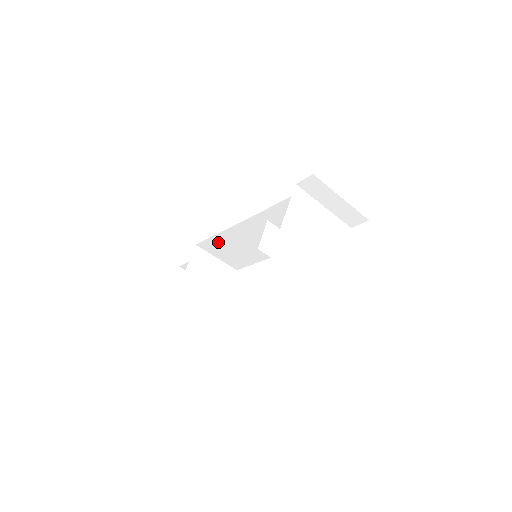
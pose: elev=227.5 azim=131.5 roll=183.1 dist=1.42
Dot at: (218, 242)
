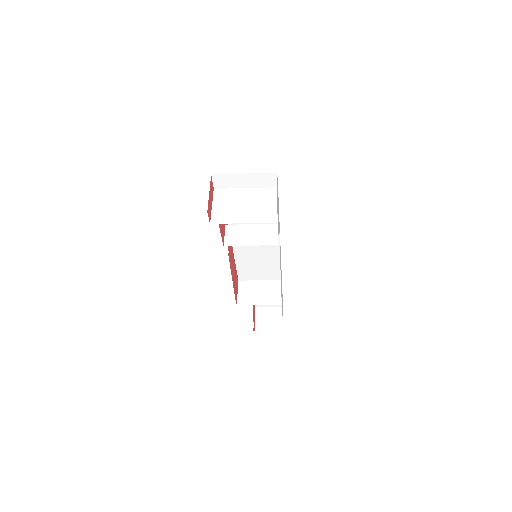
Dot at: (244, 267)
